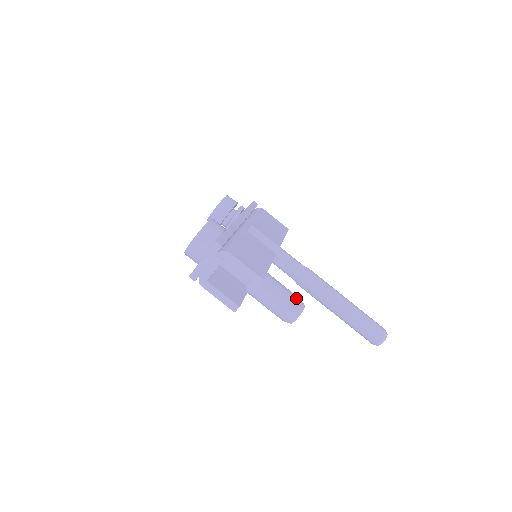
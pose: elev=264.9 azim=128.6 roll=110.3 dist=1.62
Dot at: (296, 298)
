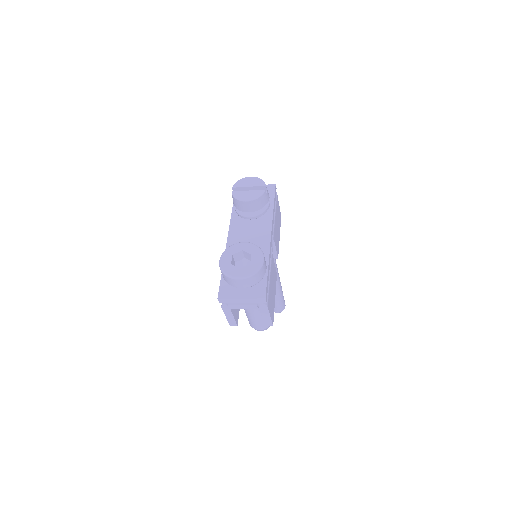
Dot at: occluded
